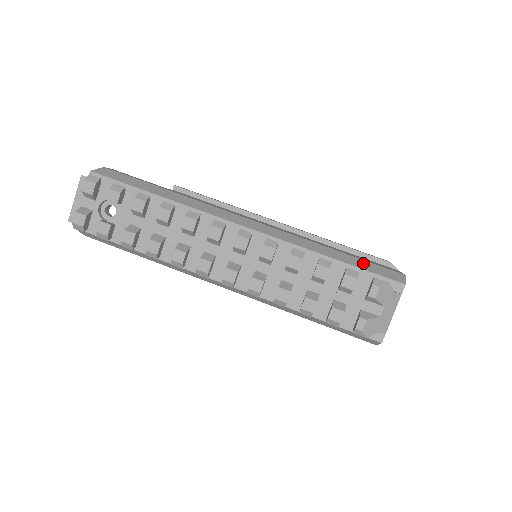
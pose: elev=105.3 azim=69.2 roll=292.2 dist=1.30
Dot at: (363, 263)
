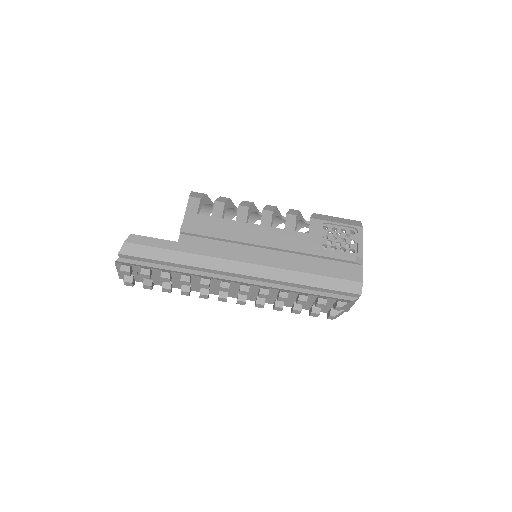
Dot at: (332, 282)
